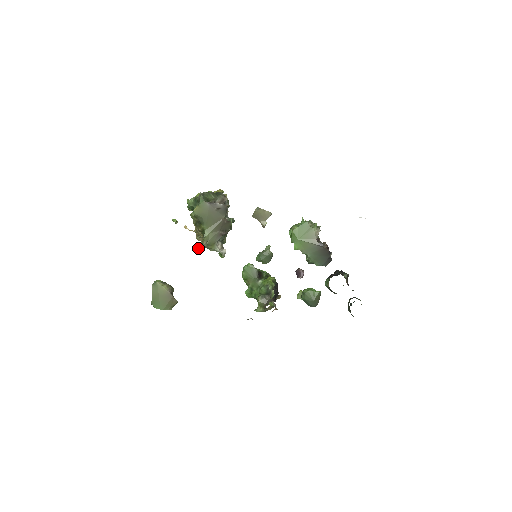
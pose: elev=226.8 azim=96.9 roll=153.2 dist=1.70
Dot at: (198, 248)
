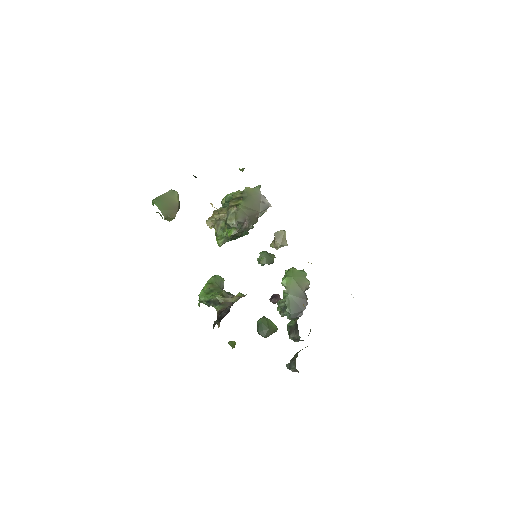
Dot at: (218, 214)
